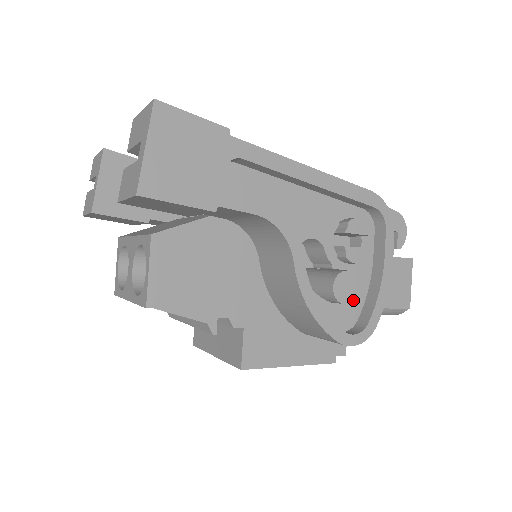
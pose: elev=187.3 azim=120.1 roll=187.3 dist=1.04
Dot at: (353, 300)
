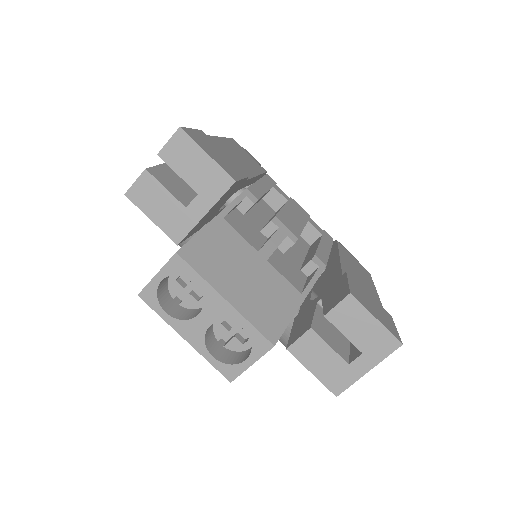
Dot at: occluded
